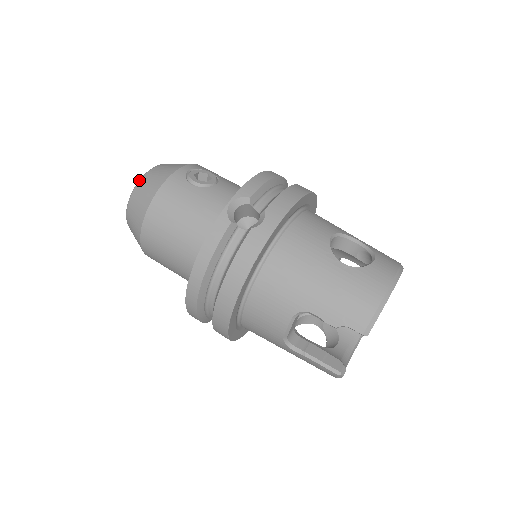
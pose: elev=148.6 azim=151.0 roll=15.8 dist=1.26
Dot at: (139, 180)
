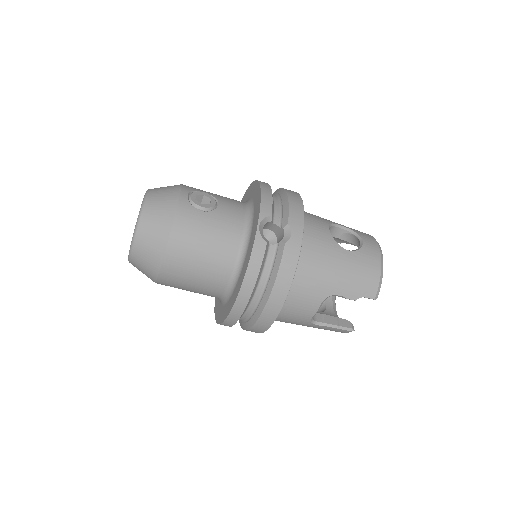
Dot at: (140, 215)
